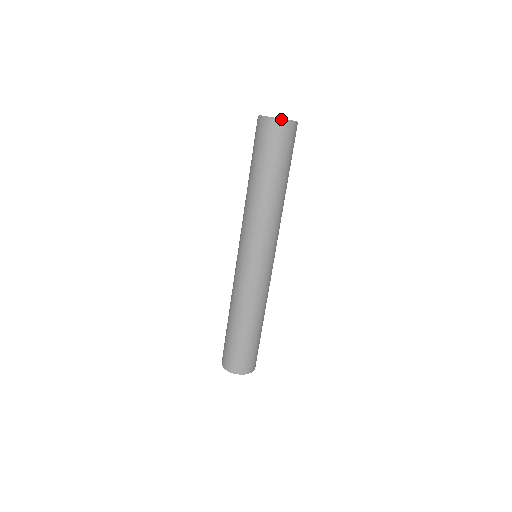
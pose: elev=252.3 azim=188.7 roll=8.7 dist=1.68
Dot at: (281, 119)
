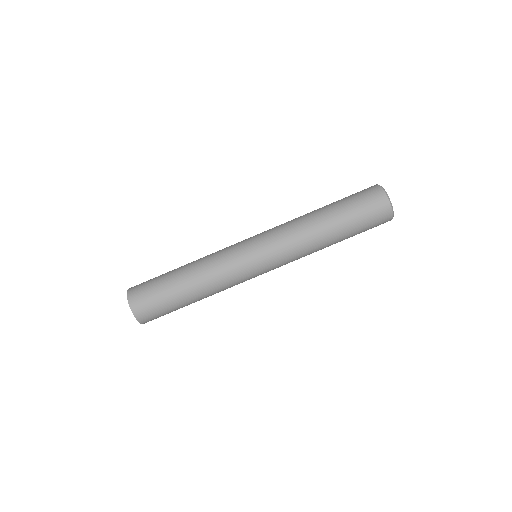
Dot at: occluded
